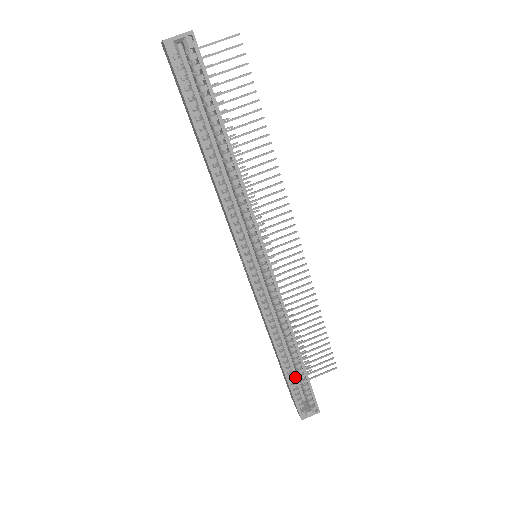
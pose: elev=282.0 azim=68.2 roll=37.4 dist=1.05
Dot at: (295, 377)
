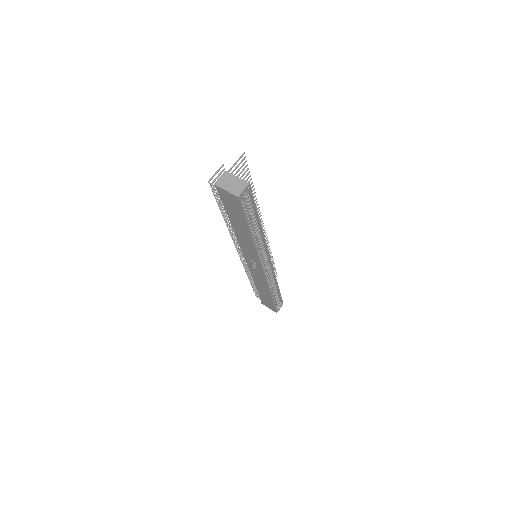
Dot at: occluded
